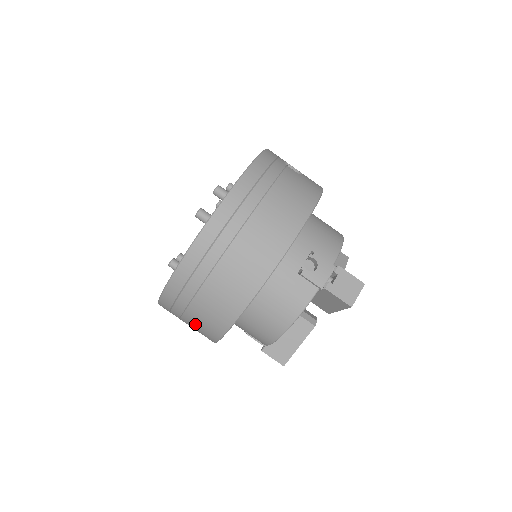
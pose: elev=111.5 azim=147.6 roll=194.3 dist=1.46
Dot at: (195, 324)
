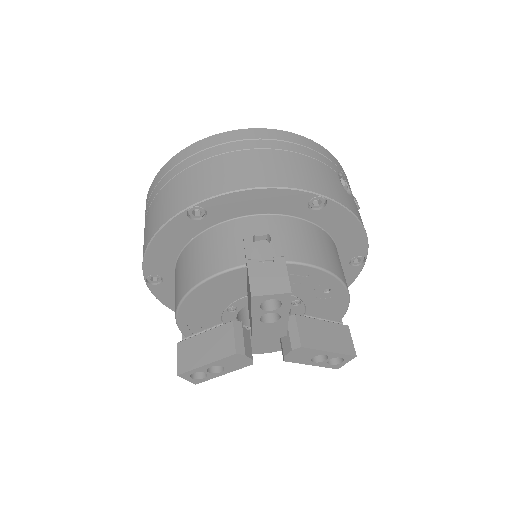
Dot at: occluded
